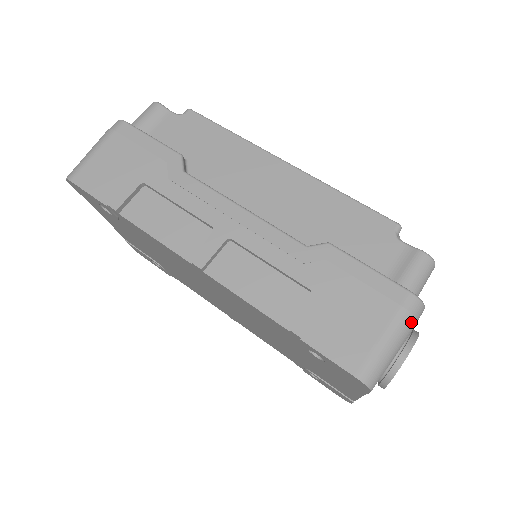
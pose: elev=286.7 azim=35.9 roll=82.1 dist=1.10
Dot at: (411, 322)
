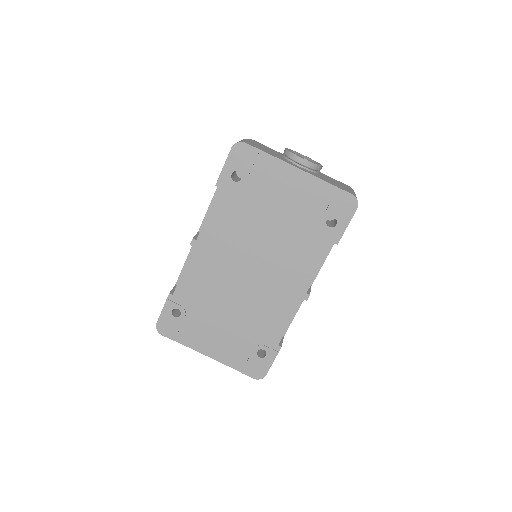
Dot at: occluded
